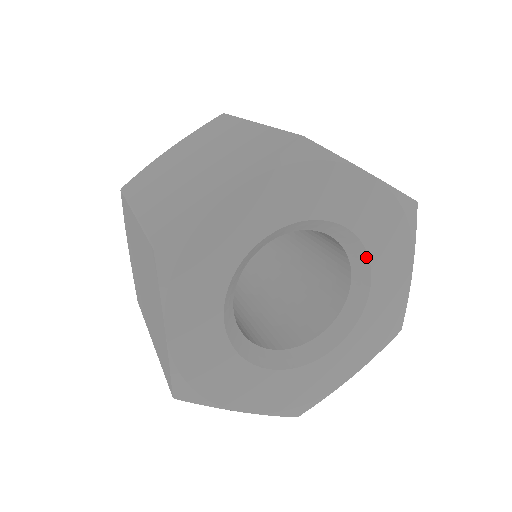
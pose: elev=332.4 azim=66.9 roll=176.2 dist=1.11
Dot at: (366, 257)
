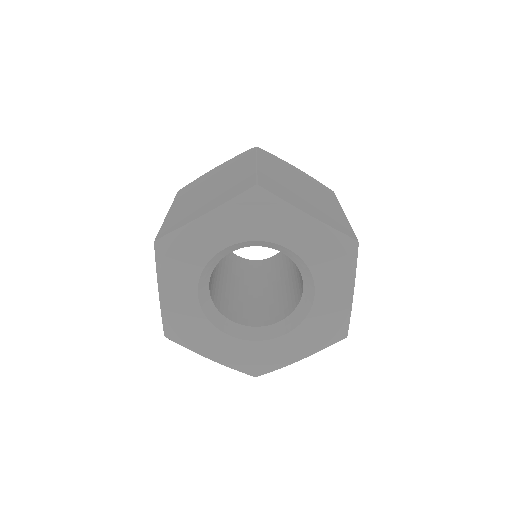
Dot at: (310, 274)
